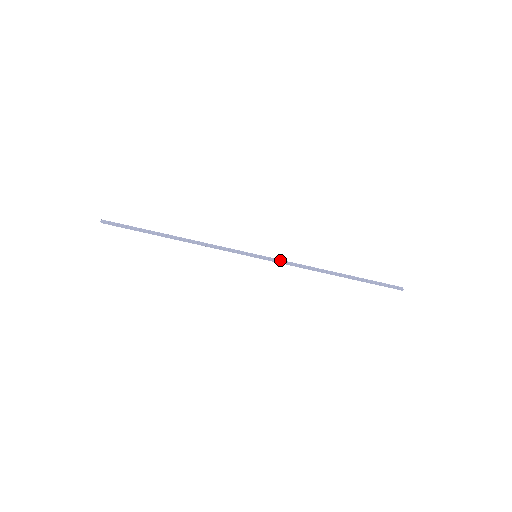
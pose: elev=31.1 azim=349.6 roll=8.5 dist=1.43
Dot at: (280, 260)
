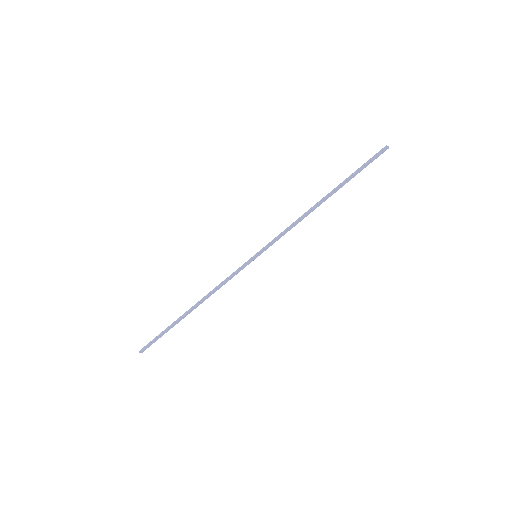
Dot at: (275, 239)
